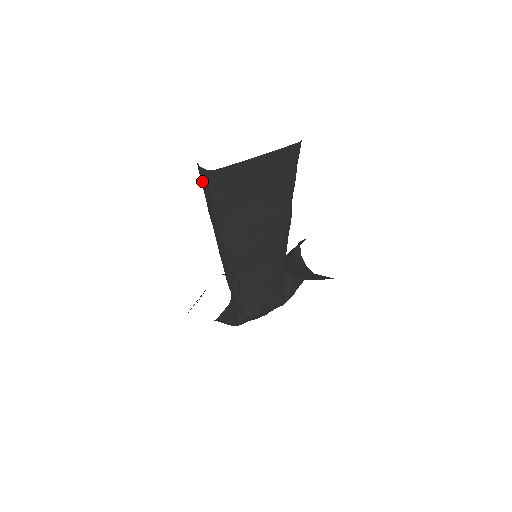
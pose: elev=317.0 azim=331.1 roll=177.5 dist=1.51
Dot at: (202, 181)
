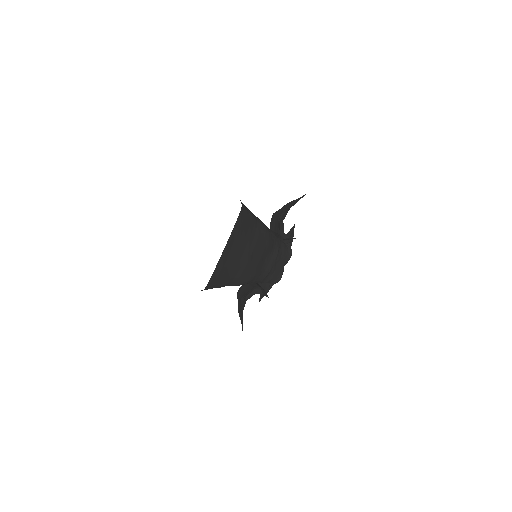
Dot at: occluded
